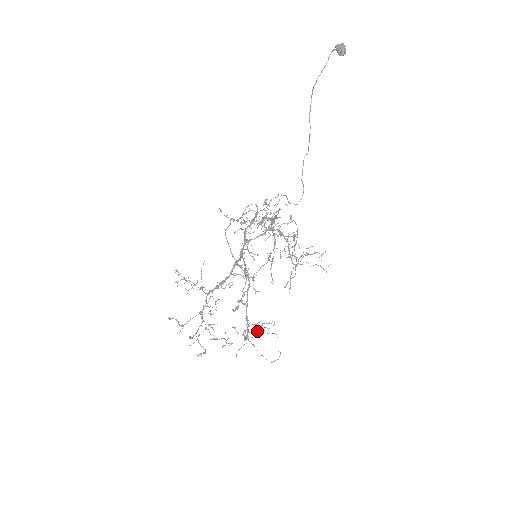
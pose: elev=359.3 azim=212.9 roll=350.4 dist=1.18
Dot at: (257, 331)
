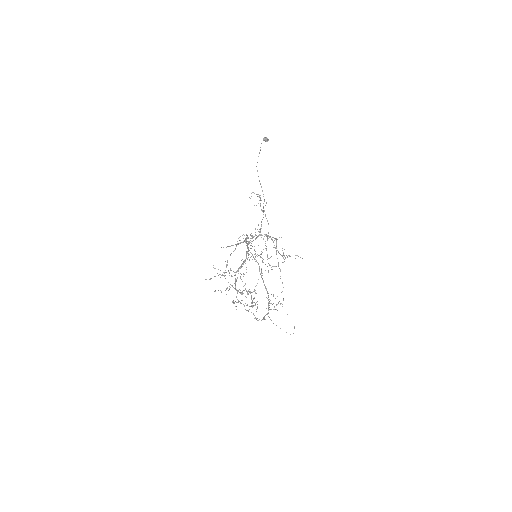
Dot at: (273, 309)
